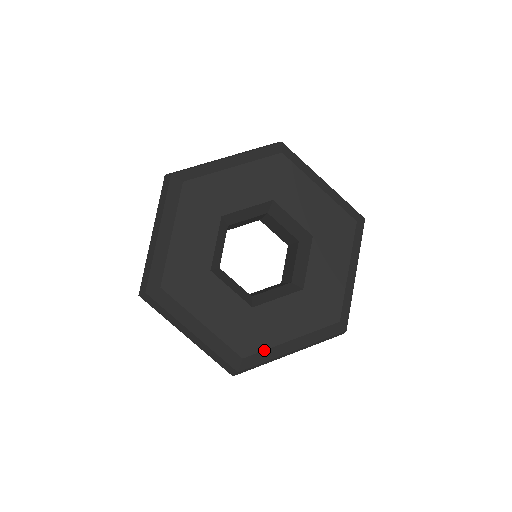
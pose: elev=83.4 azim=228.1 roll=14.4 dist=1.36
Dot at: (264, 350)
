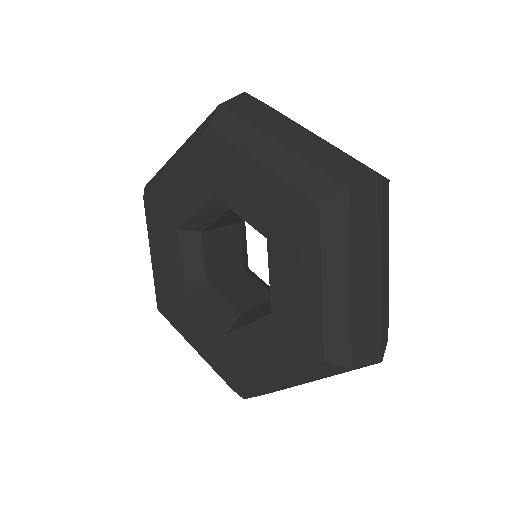
Dot at: (172, 325)
